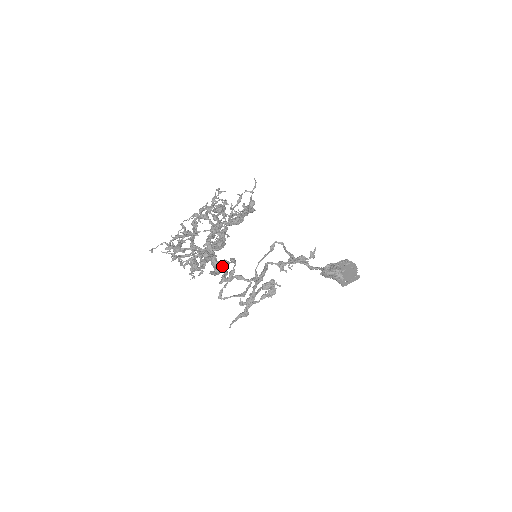
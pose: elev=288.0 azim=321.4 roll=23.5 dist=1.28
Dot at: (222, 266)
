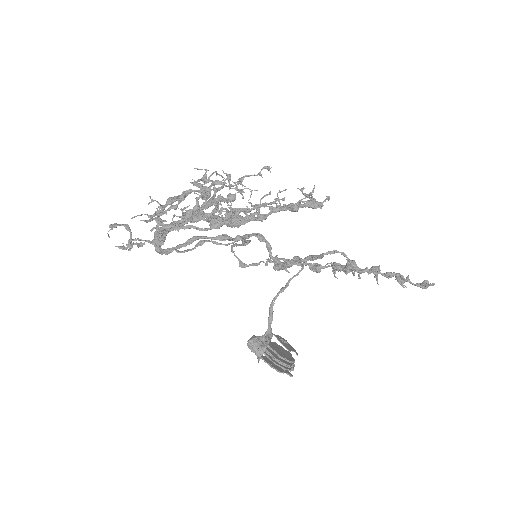
Dot at: (177, 250)
